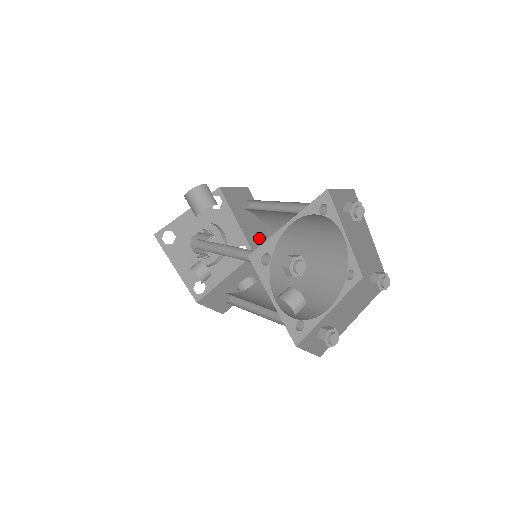
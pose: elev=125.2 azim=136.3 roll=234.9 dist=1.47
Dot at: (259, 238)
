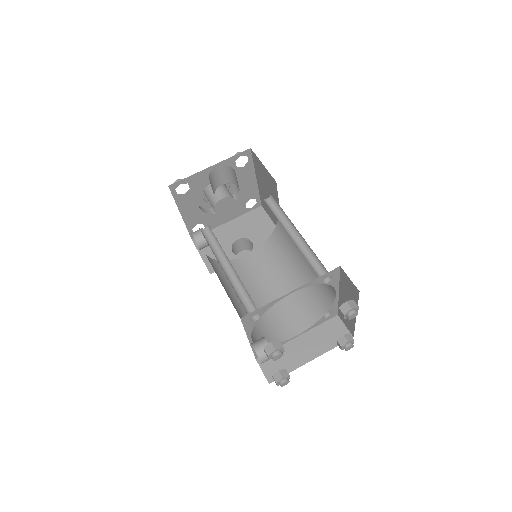
Dot at: occluded
